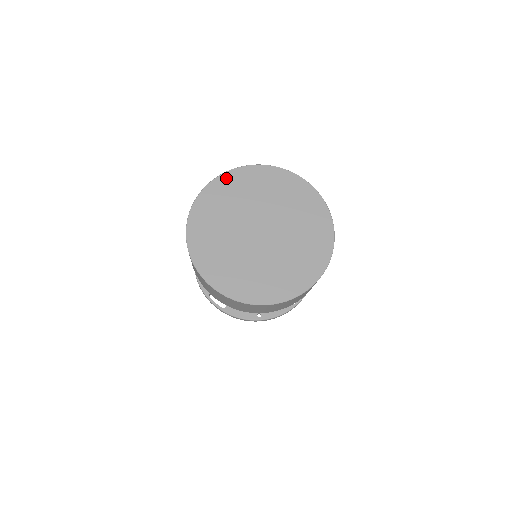
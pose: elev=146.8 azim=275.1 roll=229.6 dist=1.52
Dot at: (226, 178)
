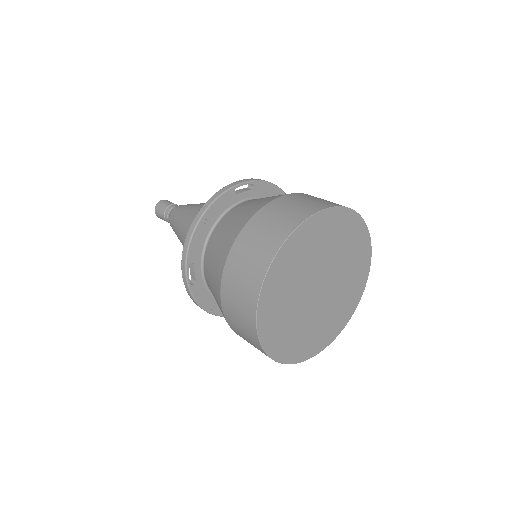
Dot at: (265, 297)
